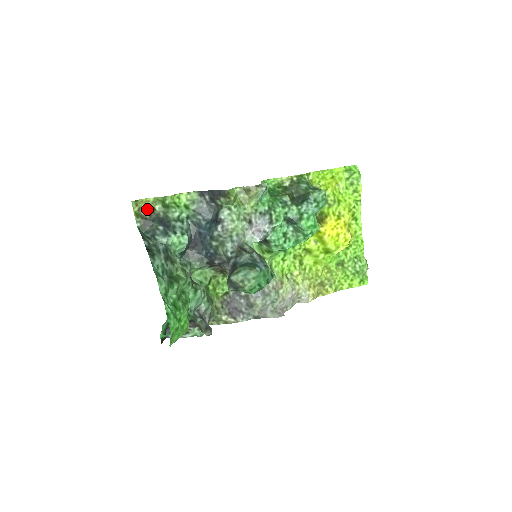
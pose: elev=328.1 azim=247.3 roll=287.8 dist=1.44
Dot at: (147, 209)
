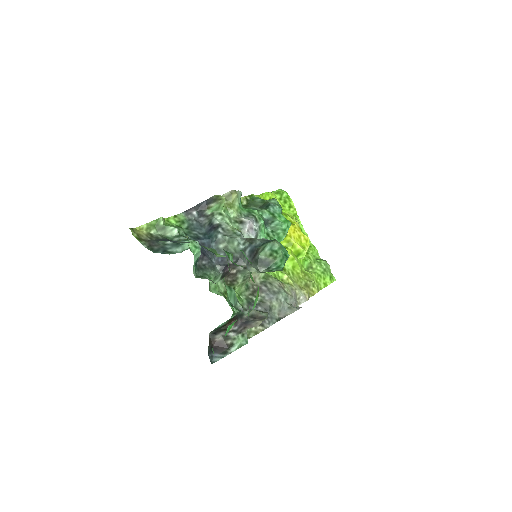
Dot at: (144, 235)
